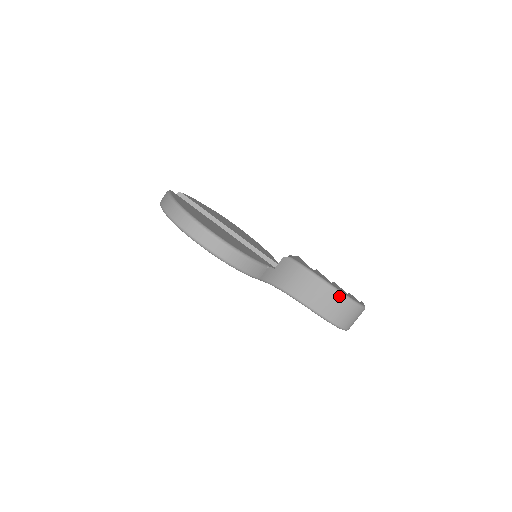
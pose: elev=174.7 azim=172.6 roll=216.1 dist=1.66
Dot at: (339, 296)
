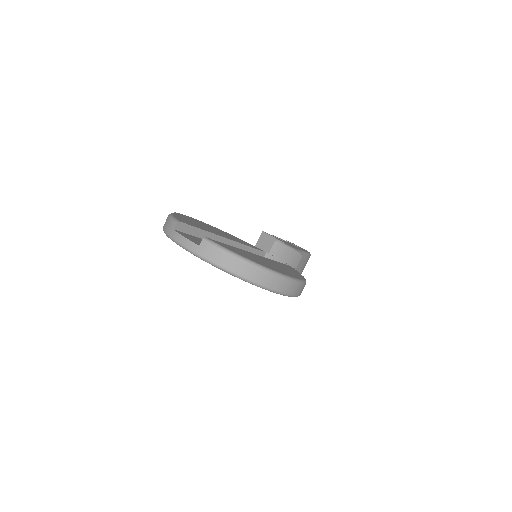
Dot at: (308, 257)
